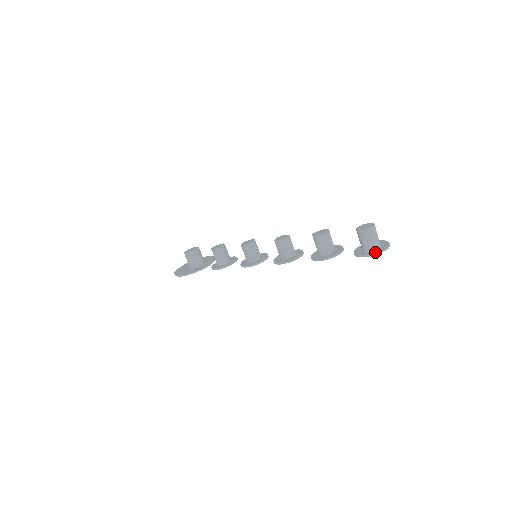
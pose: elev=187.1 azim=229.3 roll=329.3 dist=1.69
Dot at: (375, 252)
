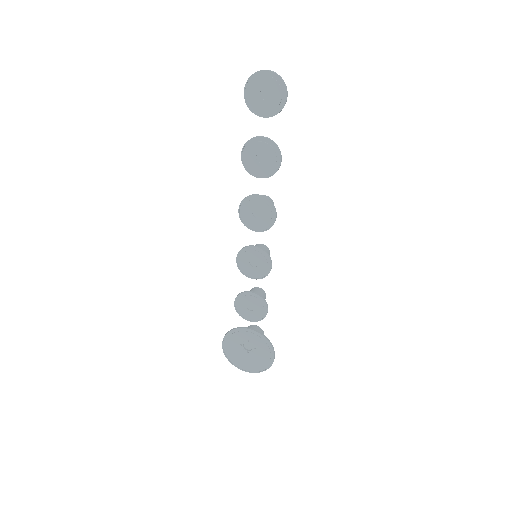
Dot at: (251, 80)
